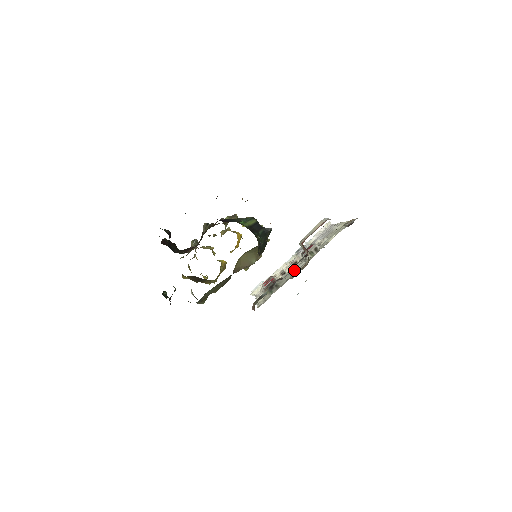
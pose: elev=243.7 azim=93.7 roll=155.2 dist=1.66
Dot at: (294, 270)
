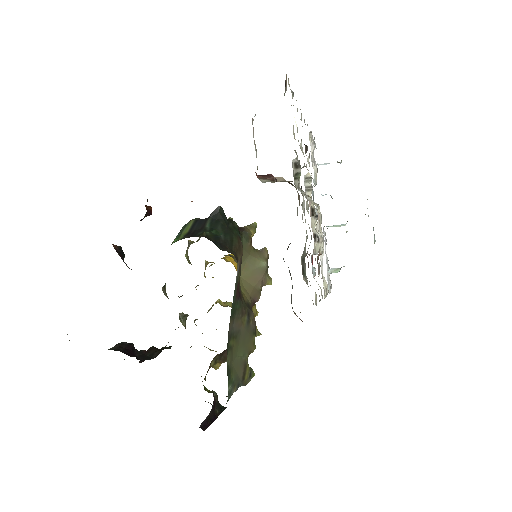
Dot at: occluded
